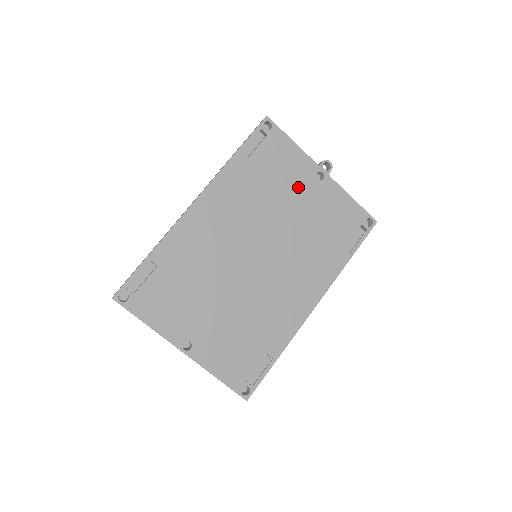
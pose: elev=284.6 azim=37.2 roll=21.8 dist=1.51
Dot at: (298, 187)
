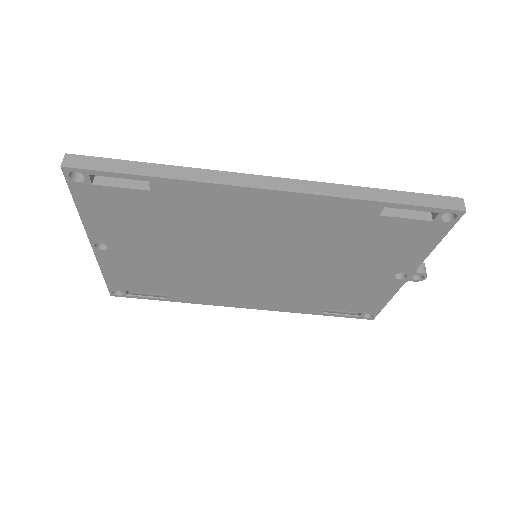
Dot at: (372, 265)
